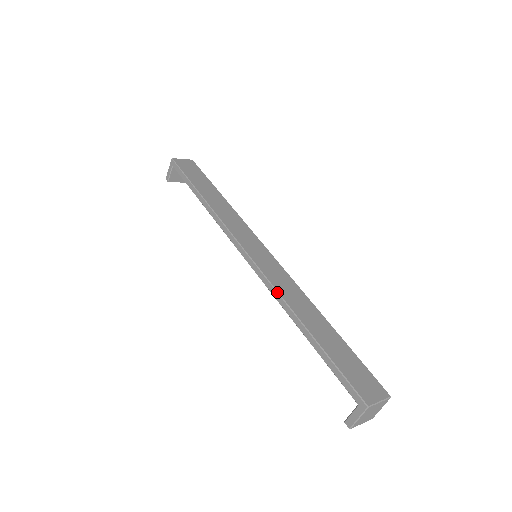
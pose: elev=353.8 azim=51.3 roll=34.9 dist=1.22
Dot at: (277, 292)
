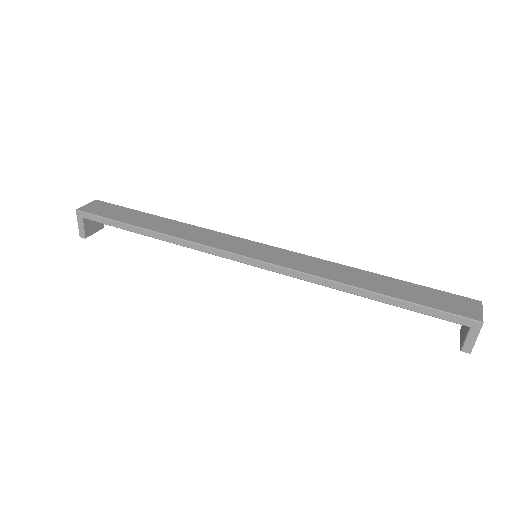
Dot at: (314, 276)
